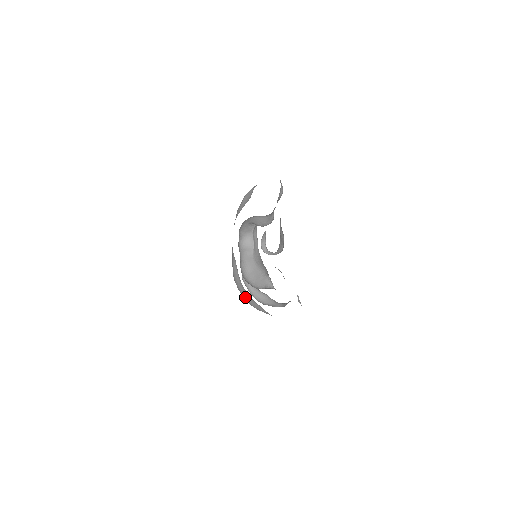
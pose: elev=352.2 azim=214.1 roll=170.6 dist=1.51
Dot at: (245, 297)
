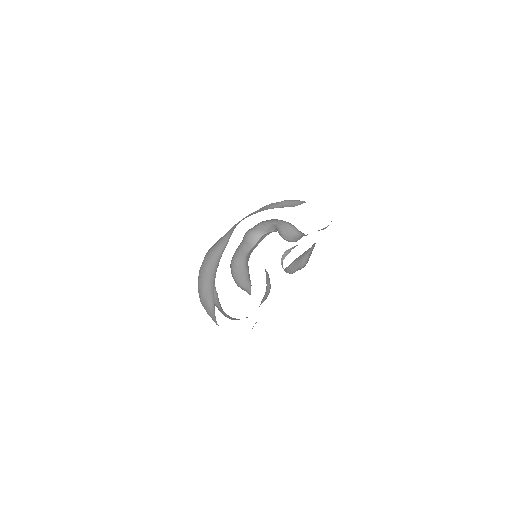
Dot at: (204, 280)
